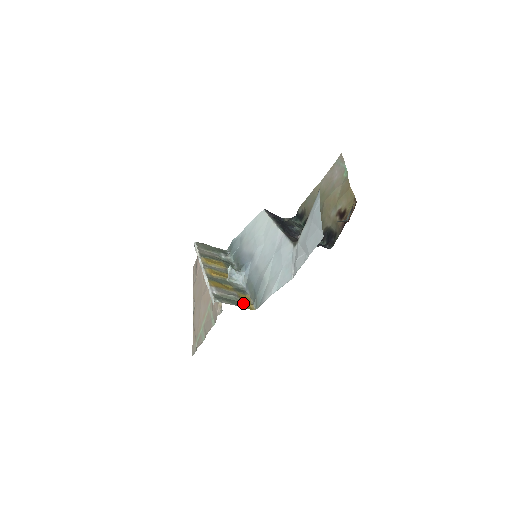
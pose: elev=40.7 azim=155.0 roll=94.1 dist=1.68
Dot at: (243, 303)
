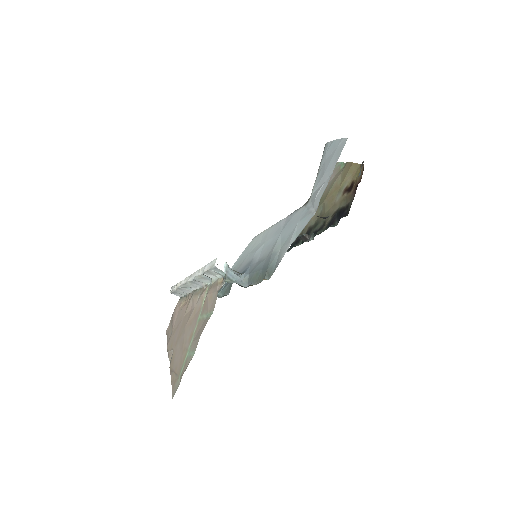
Dot at: occluded
